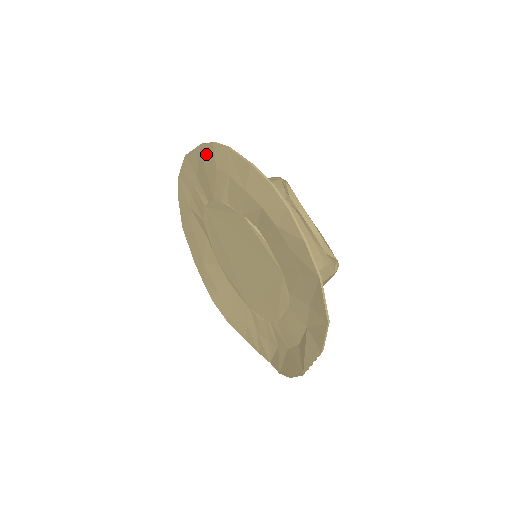
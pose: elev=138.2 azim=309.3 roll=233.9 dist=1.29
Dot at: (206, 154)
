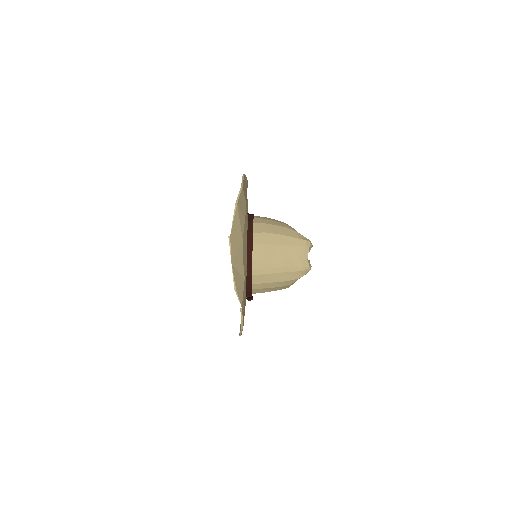
Dot at: occluded
